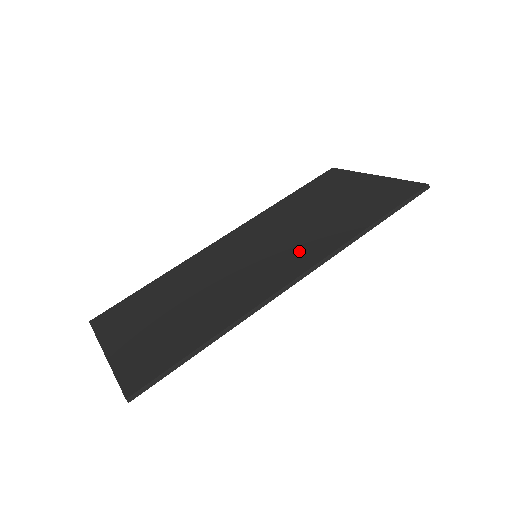
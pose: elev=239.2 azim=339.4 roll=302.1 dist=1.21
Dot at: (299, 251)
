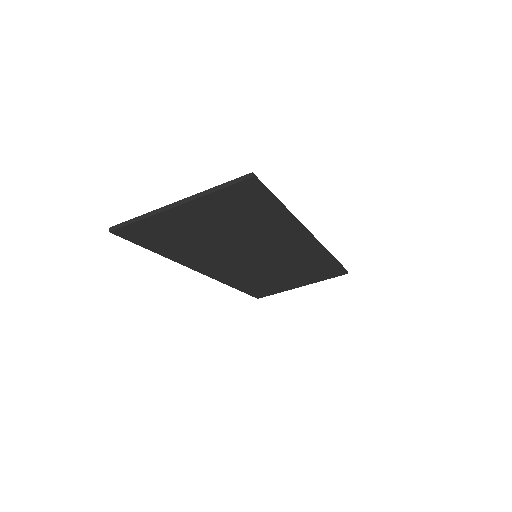
Dot at: occluded
